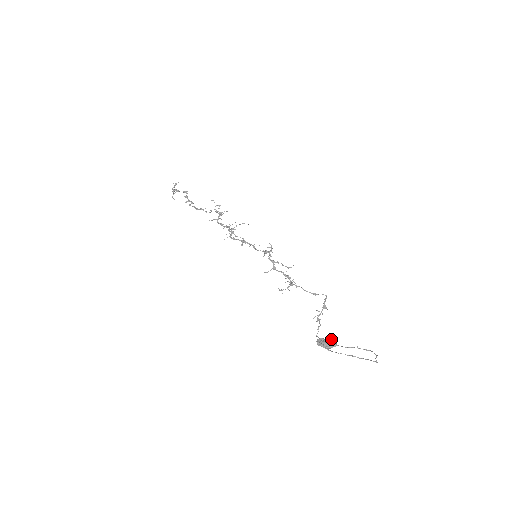
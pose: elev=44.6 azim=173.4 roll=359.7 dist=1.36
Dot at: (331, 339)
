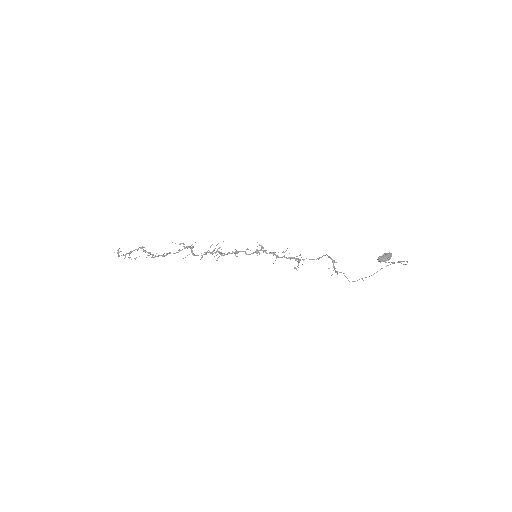
Dot at: (386, 253)
